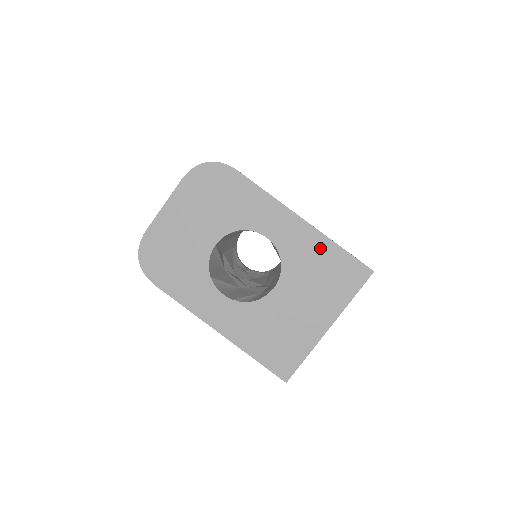
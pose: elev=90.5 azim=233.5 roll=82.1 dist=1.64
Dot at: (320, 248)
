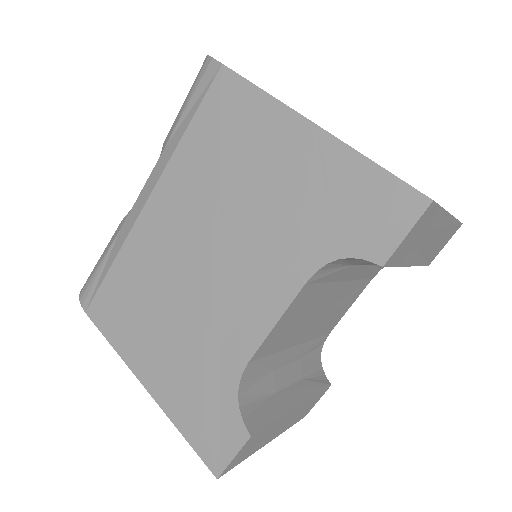
Dot at: occluded
